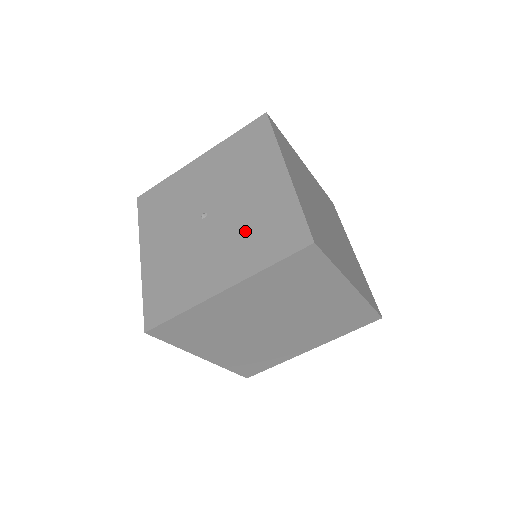
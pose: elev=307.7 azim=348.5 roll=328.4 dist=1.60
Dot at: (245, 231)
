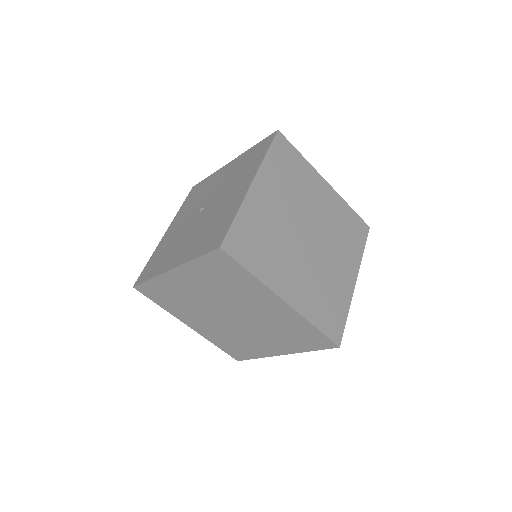
Dot at: (205, 227)
